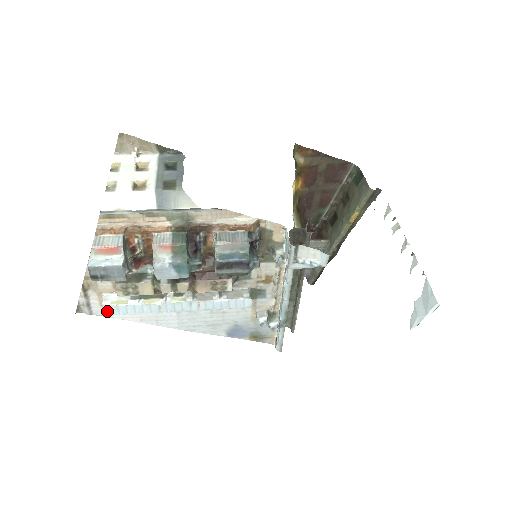
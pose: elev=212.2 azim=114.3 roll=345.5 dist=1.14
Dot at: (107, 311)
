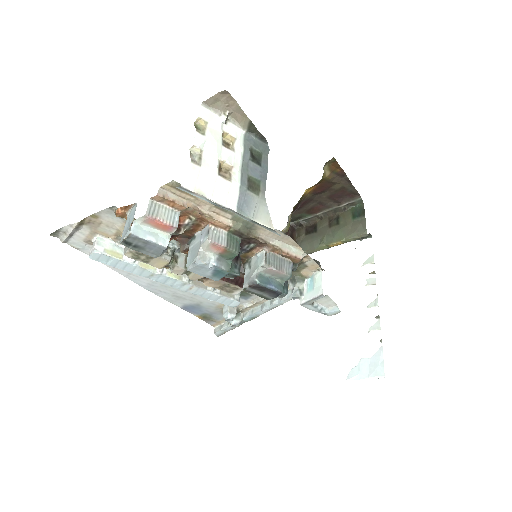
Dot at: (95, 256)
